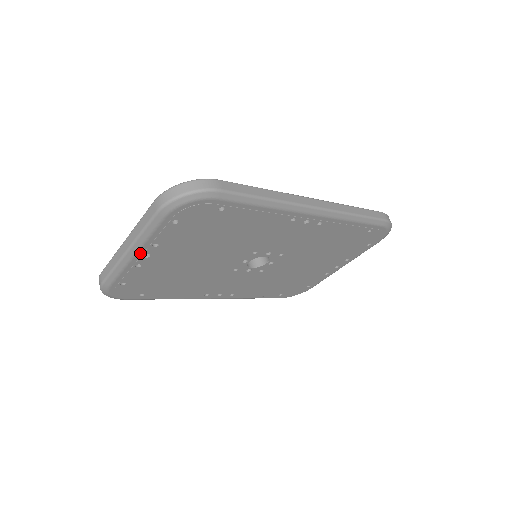
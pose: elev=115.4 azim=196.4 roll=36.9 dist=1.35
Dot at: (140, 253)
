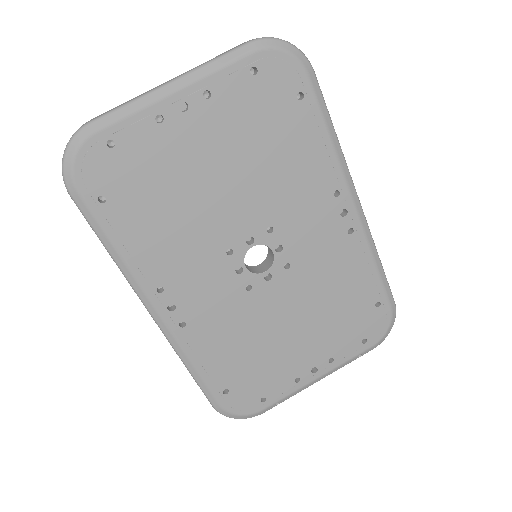
Dot at: (182, 94)
